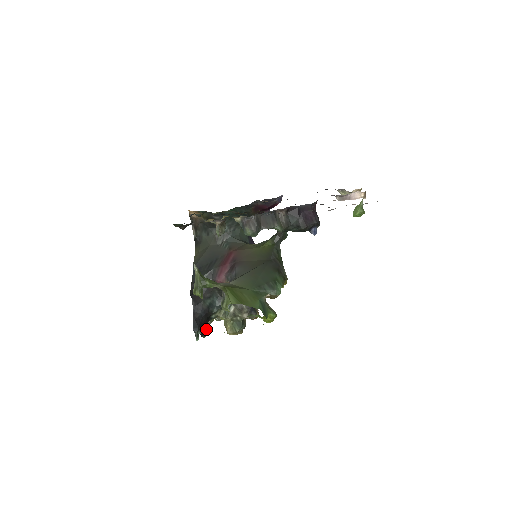
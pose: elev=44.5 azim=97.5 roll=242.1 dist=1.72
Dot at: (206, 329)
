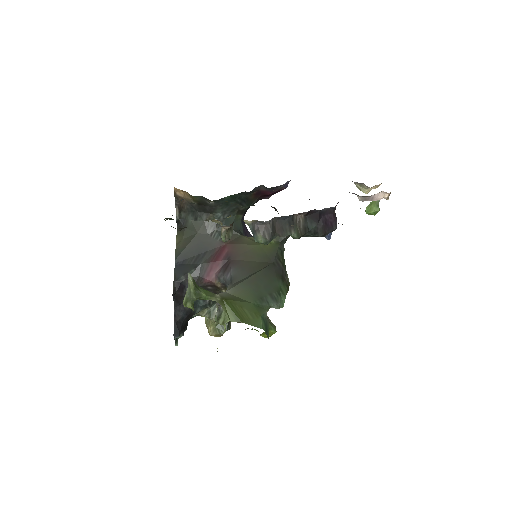
Dot at: occluded
